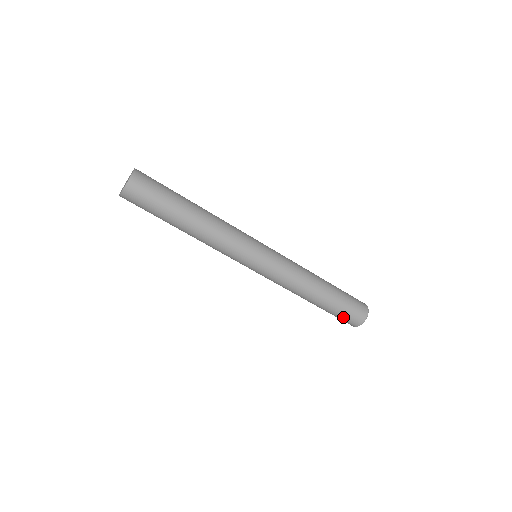
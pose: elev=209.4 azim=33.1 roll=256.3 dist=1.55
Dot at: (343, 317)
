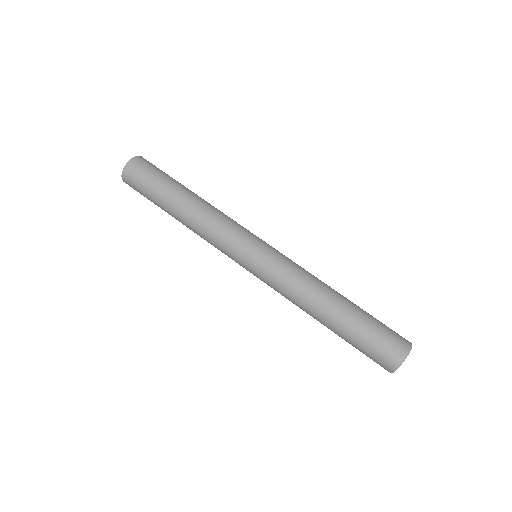
Dot at: (365, 354)
